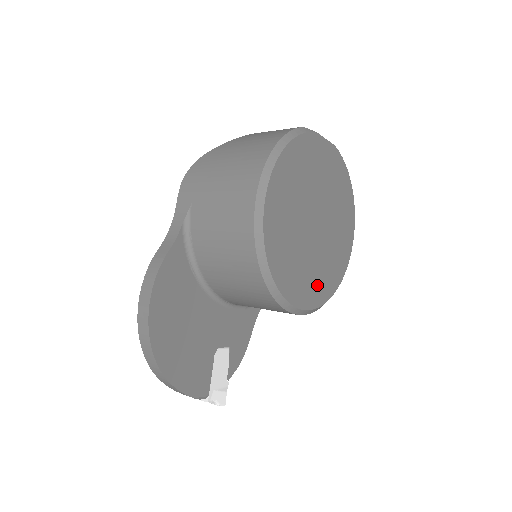
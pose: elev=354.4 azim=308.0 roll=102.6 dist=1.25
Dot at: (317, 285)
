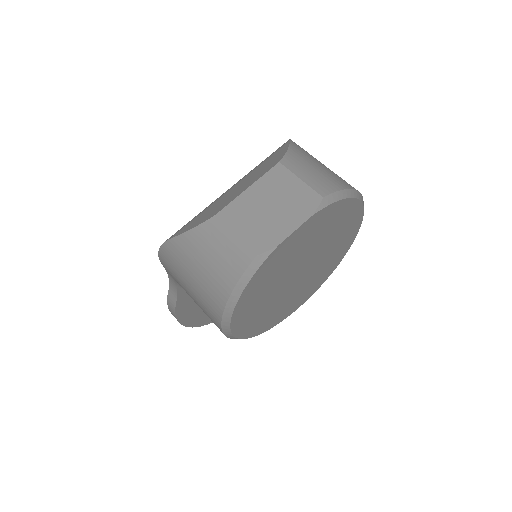
Dot at: (315, 284)
